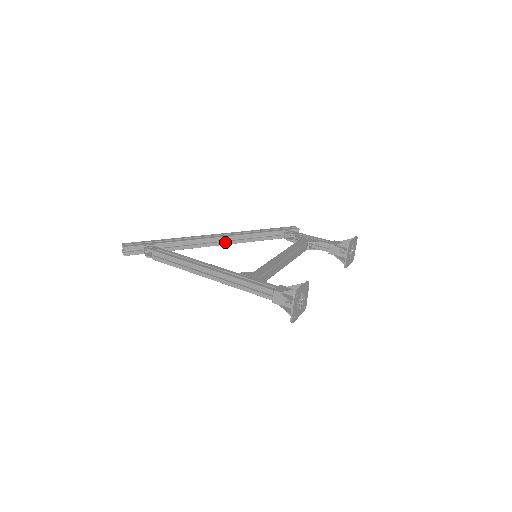
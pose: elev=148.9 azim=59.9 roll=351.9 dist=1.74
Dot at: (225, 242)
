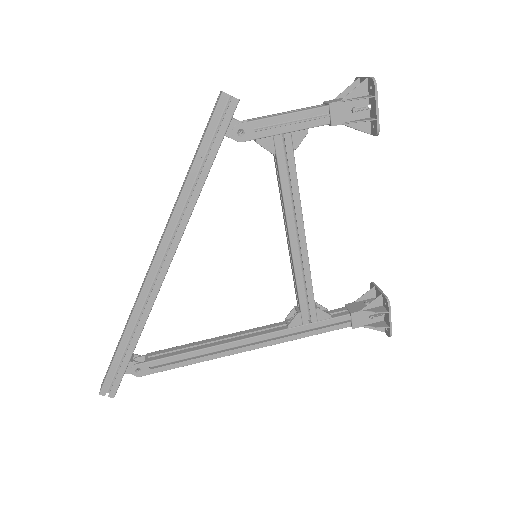
Dot at: occluded
